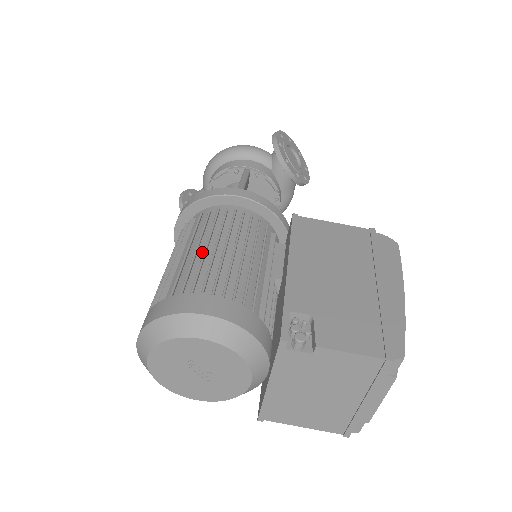
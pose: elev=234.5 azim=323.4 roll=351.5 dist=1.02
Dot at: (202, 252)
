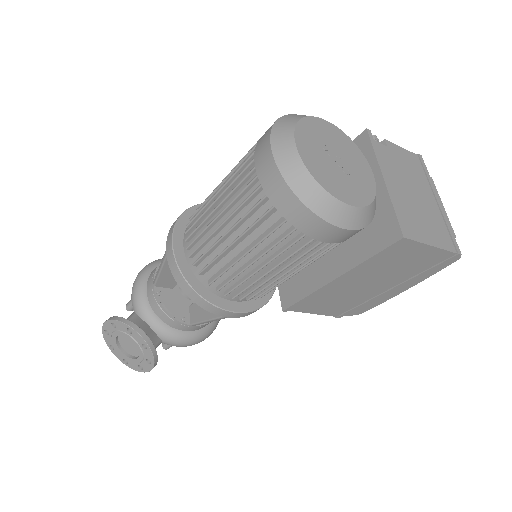
Dot at: occluded
